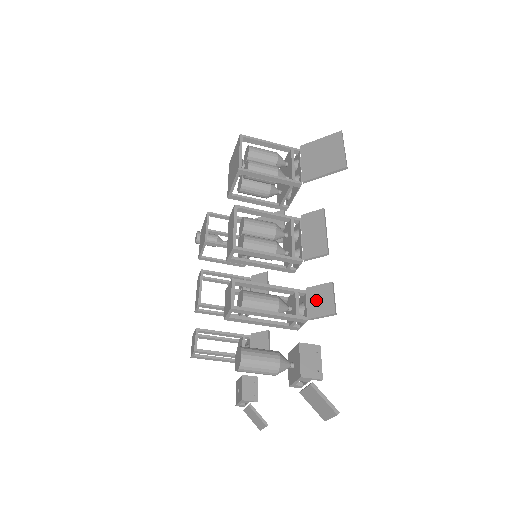
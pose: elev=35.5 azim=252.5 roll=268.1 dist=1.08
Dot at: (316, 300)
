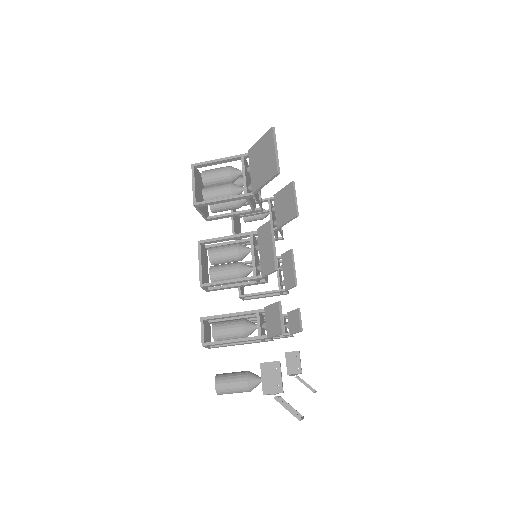
Dot at: (270, 320)
